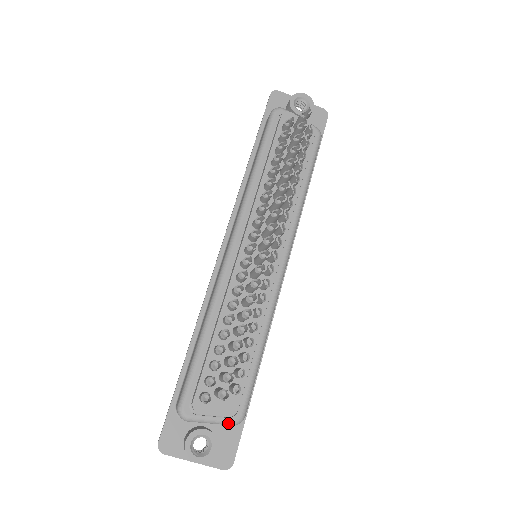
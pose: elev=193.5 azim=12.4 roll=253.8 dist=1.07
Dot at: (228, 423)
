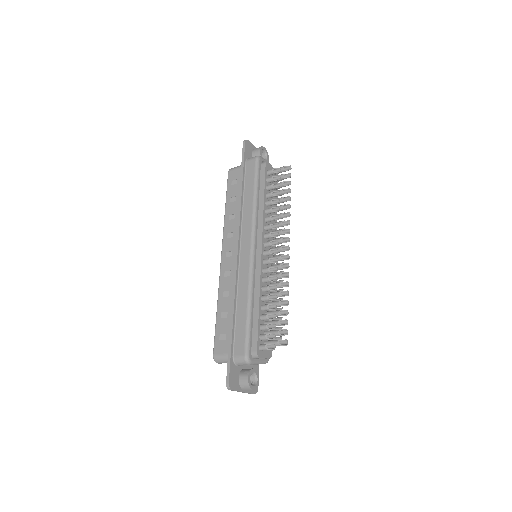
Dot at: (265, 363)
